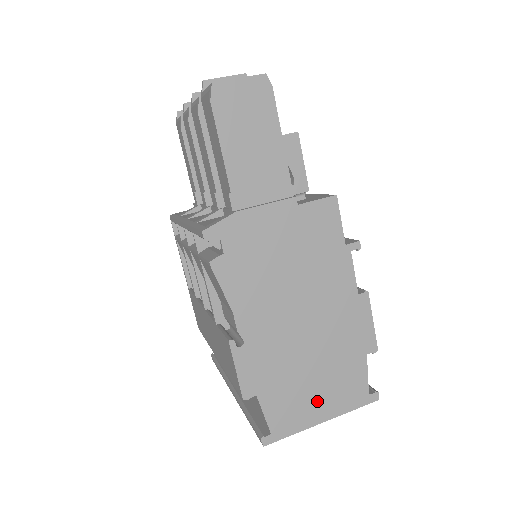
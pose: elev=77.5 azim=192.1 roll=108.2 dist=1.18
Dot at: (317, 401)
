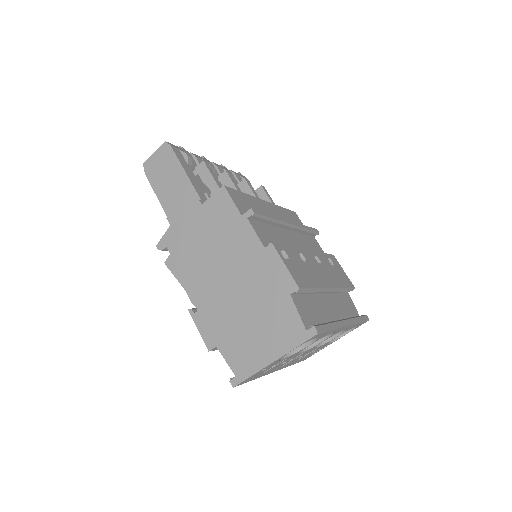
Dot at: (262, 344)
